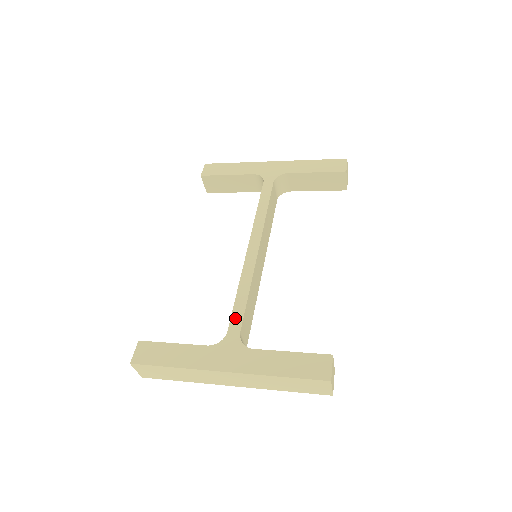
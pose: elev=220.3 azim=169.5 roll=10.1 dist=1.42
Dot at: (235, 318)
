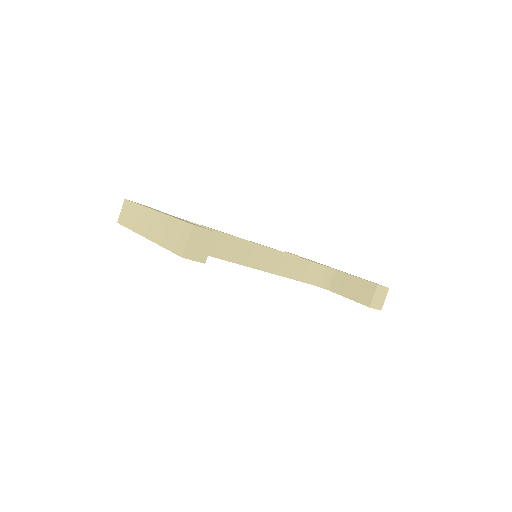
Dot at: occluded
